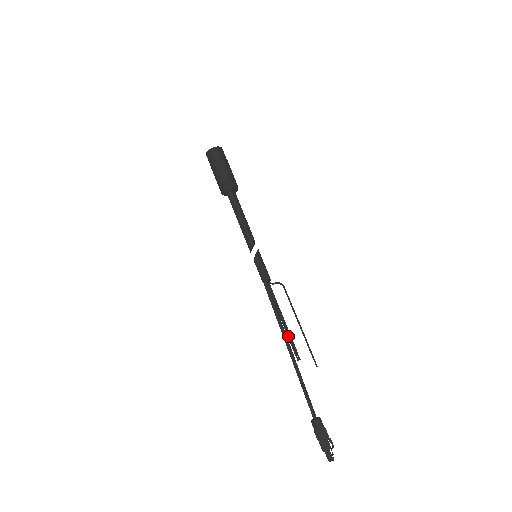
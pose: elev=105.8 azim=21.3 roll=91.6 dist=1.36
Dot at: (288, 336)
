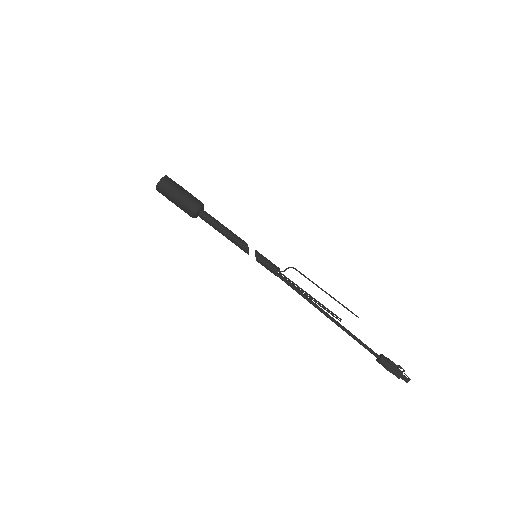
Dot at: (322, 307)
